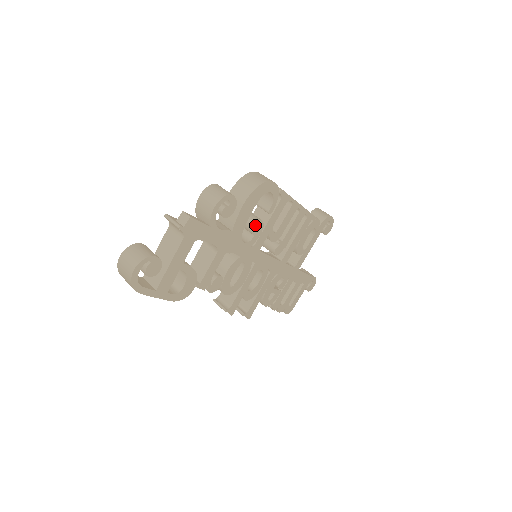
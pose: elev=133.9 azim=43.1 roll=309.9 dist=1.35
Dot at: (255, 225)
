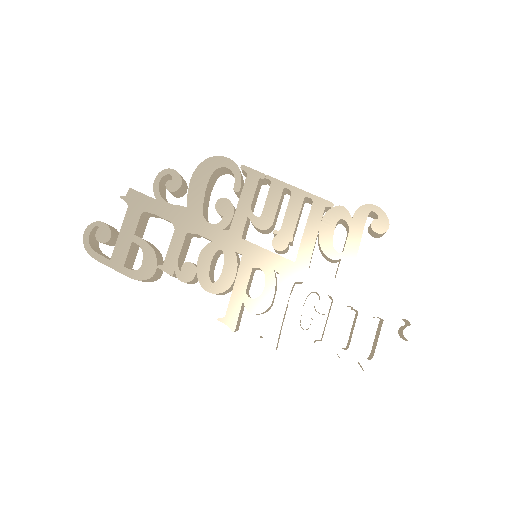
Dot at: (219, 204)
